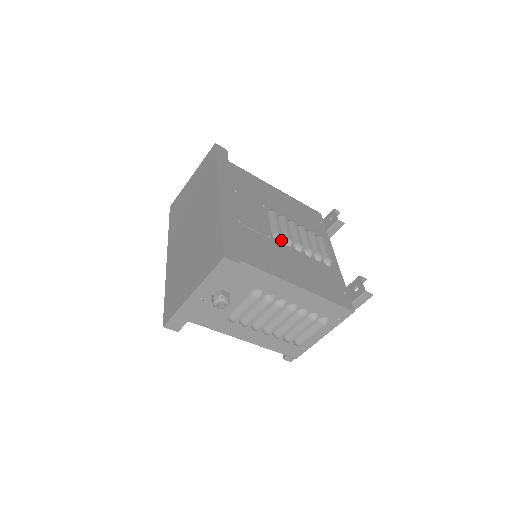
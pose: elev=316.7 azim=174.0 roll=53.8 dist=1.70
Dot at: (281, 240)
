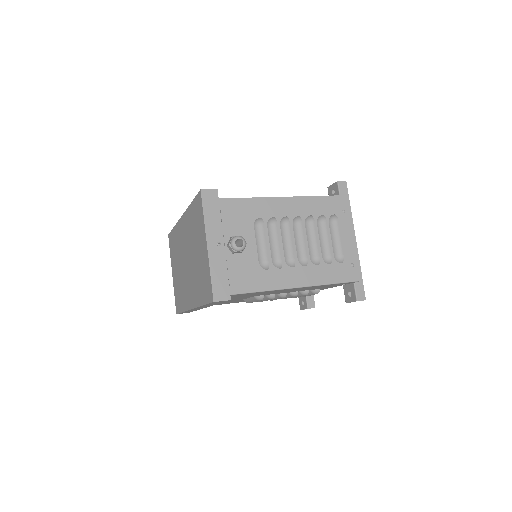
Dot at: occluded
